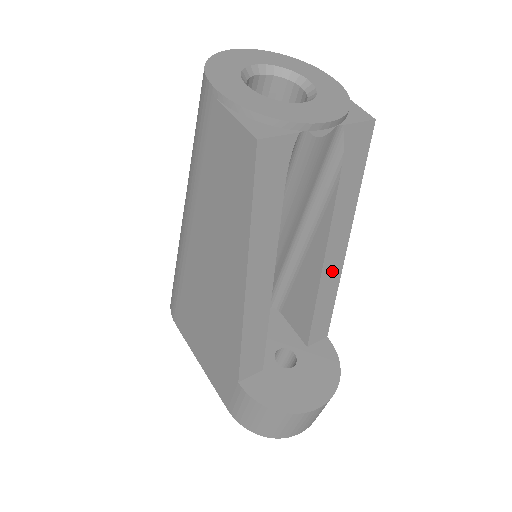
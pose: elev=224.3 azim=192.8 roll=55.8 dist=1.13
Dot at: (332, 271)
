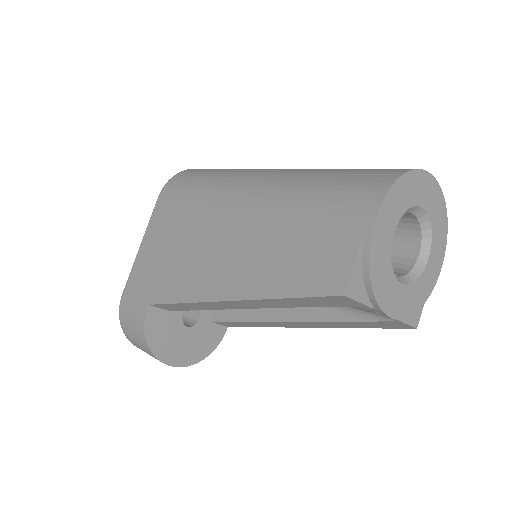
Dot at: (279, 324)
